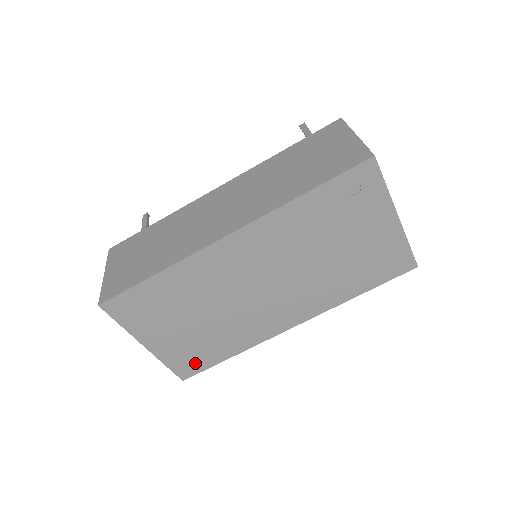
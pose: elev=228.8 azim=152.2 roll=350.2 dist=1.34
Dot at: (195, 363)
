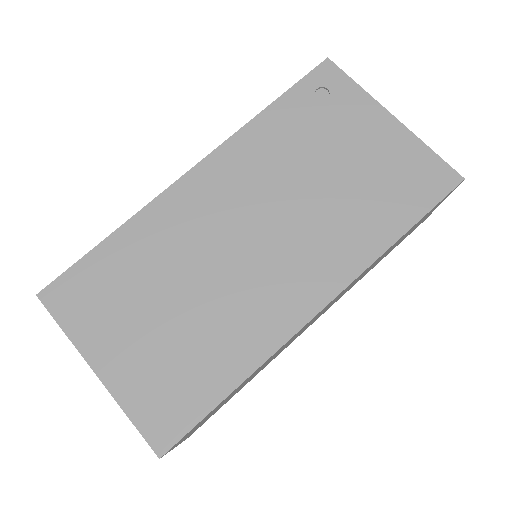
Dot at: (176, 409)
